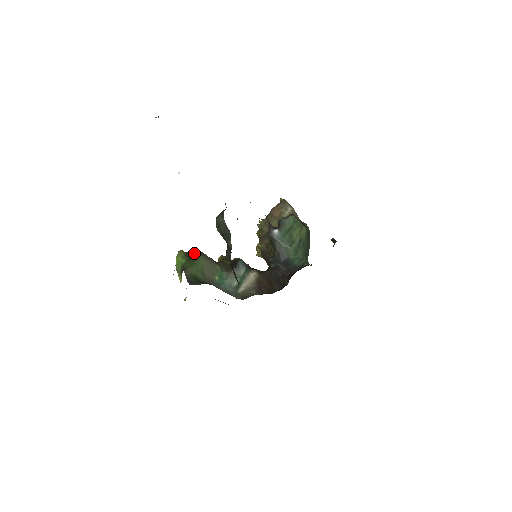
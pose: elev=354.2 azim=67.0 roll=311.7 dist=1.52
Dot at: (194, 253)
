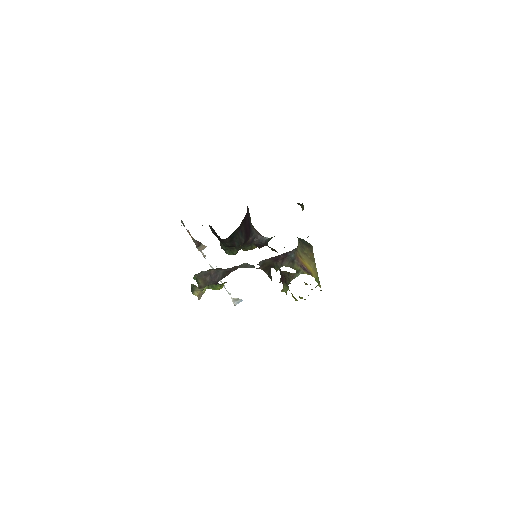
Dot at: occluded
